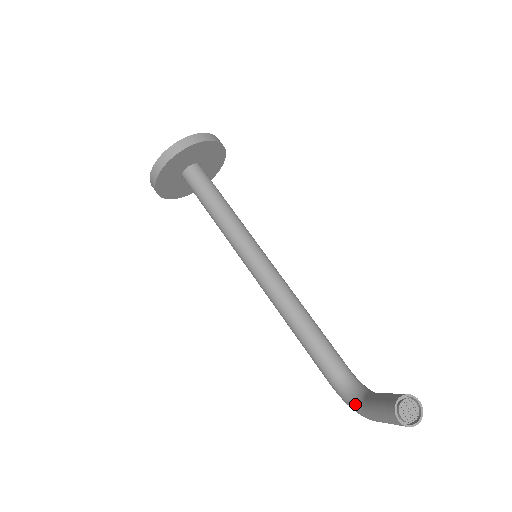
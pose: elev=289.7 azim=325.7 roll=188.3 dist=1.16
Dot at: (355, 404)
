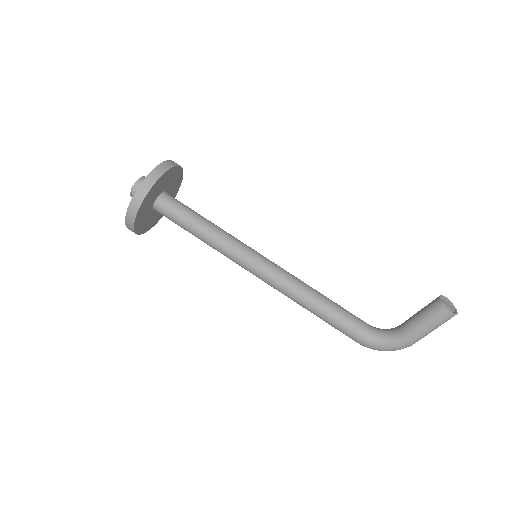
Dot at: (392, 340)
